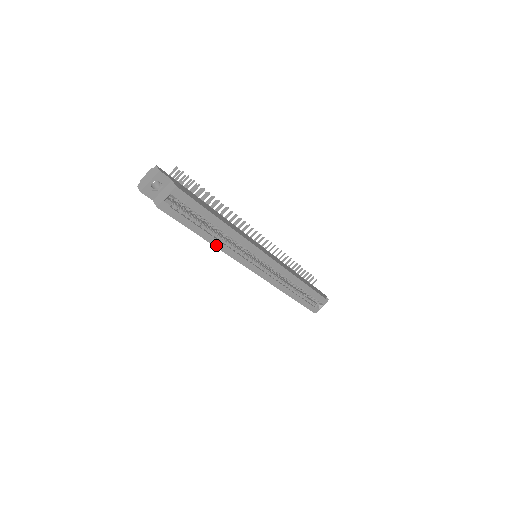
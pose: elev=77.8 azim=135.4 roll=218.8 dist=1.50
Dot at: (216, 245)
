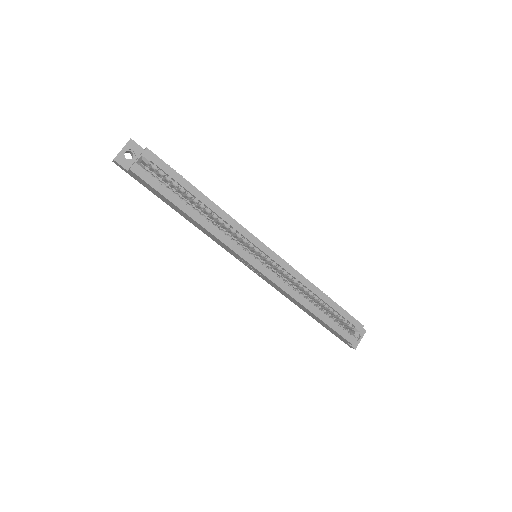
Dot at: (202, 224)
